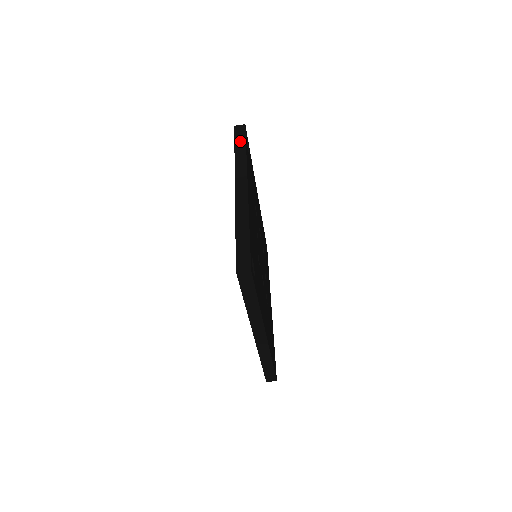
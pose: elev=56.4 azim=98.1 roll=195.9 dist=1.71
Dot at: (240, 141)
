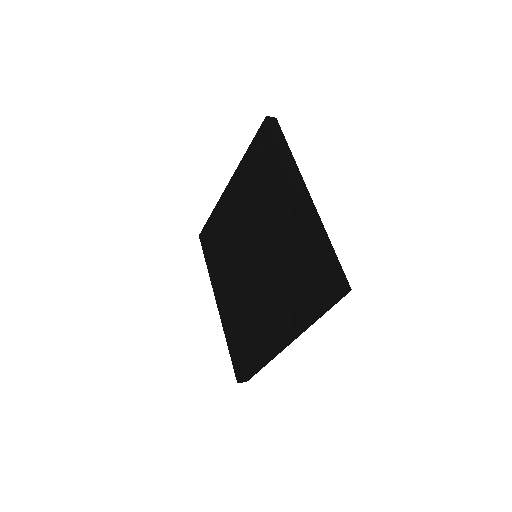
Dot at: (280, 137)
